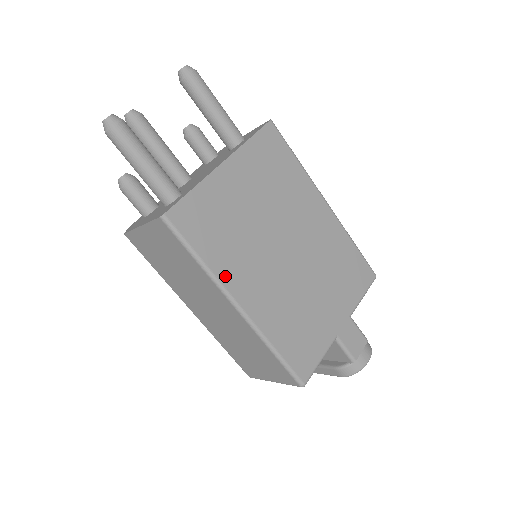
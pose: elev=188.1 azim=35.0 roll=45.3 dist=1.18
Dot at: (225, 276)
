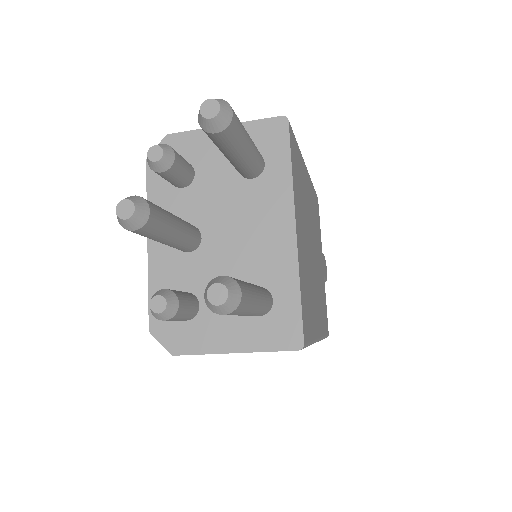
Dot at: (315, 331)
